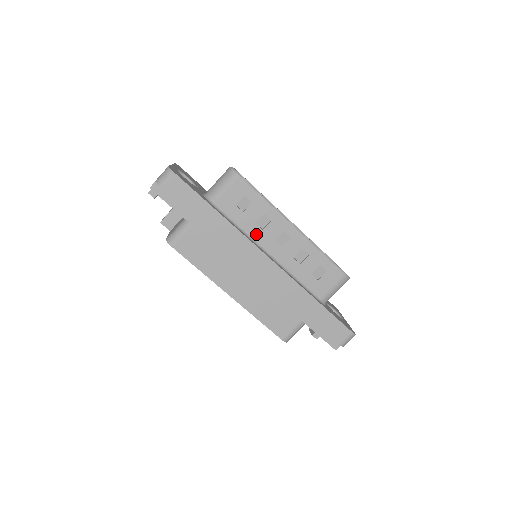
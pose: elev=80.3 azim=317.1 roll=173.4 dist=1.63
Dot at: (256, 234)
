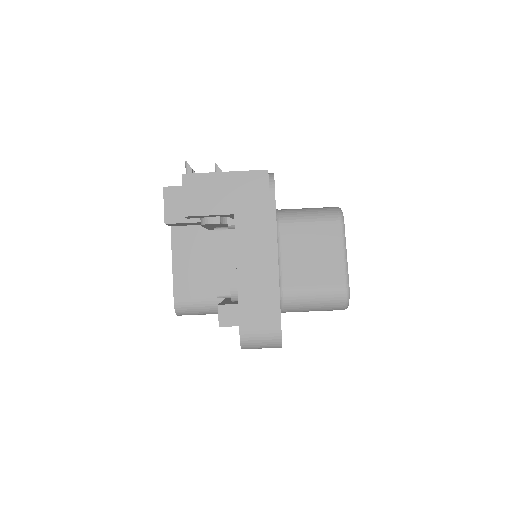
Dot at: occluded
